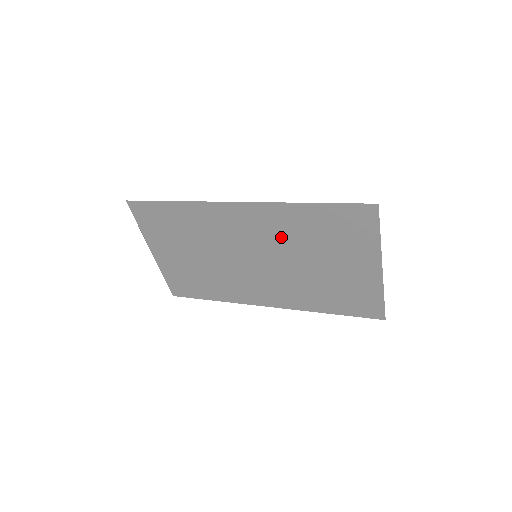
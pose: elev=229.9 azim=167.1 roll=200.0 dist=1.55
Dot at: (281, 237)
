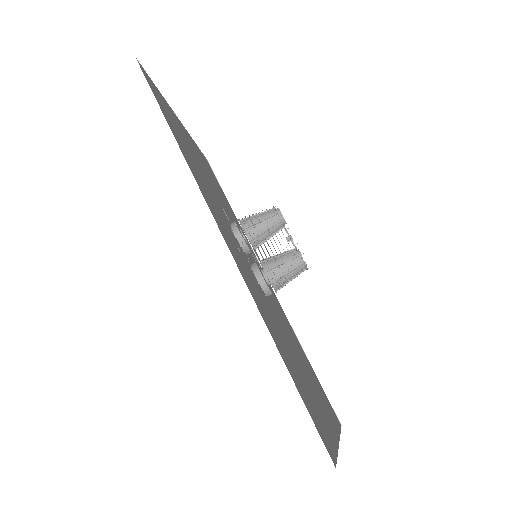
Dot at: (263, 299)
